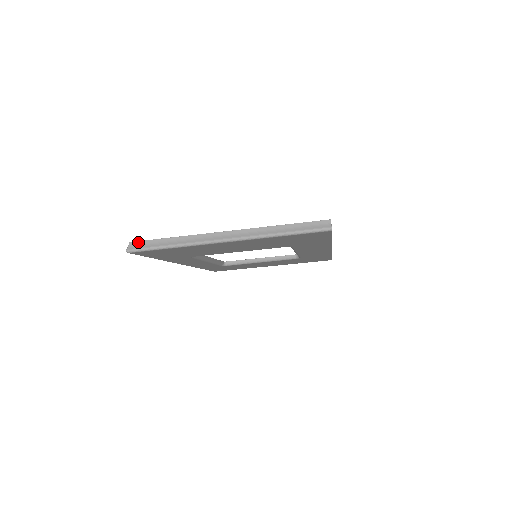
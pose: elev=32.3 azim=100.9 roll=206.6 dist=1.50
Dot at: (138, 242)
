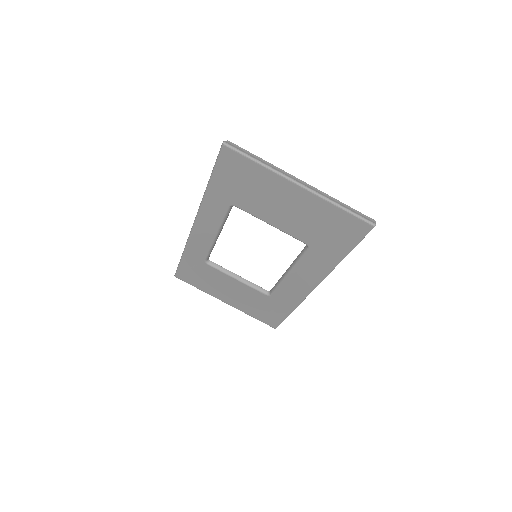
Dot at: (235, 144)
